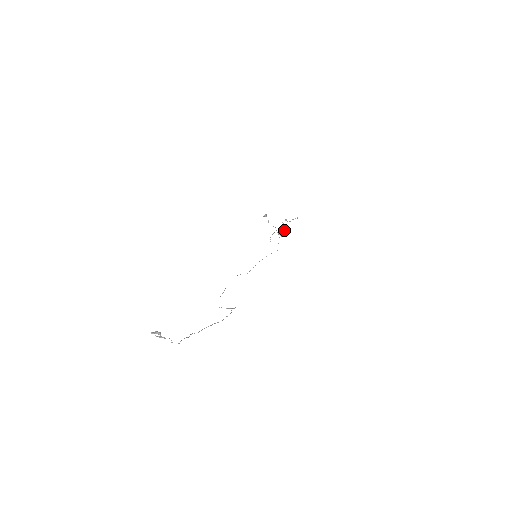
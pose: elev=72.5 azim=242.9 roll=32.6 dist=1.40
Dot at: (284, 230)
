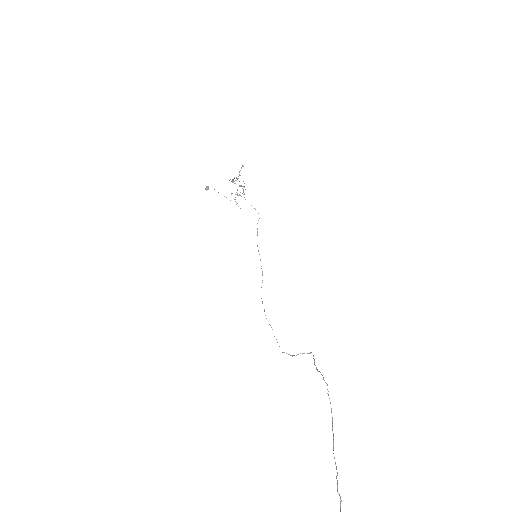
Dot at: occluded
